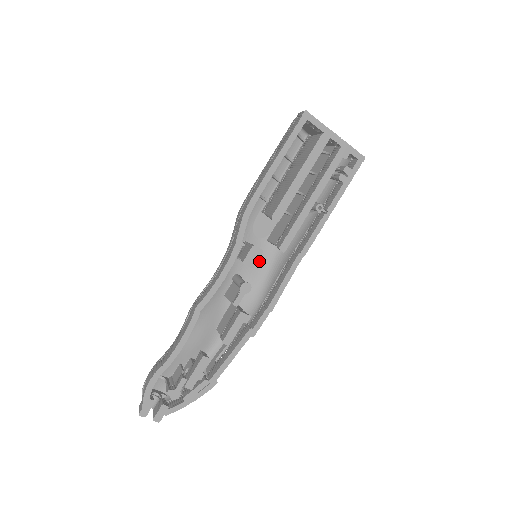
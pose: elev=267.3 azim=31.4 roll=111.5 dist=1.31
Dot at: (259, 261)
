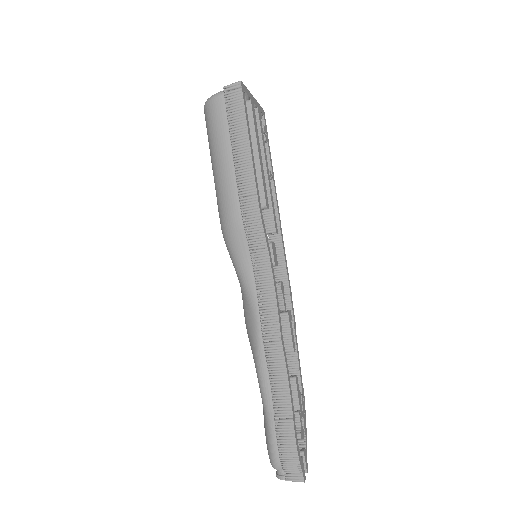
Dot at: occluded
